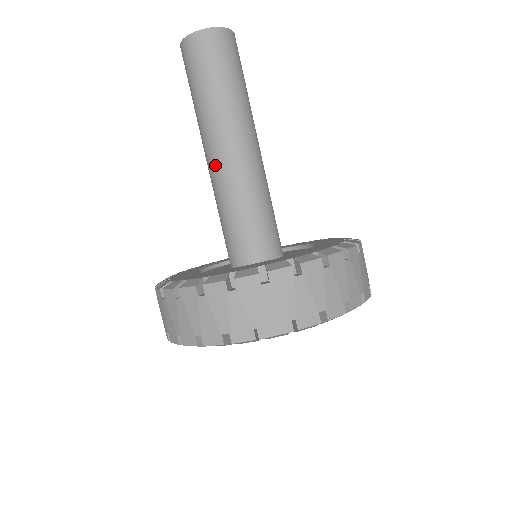
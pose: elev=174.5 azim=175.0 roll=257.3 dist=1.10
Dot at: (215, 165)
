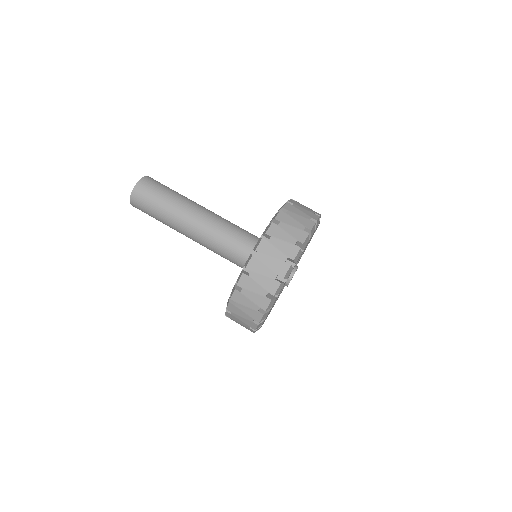
Dot at: (195, 241)
